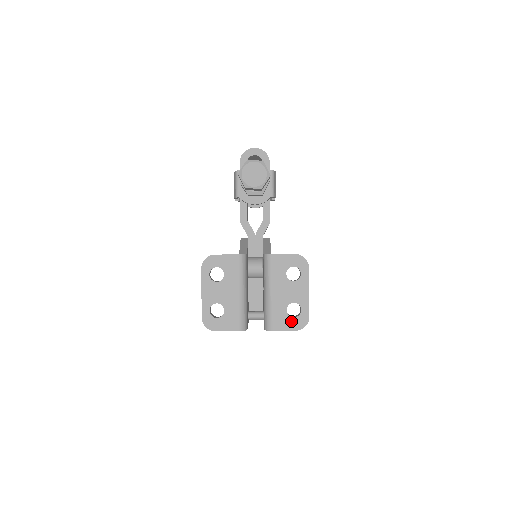
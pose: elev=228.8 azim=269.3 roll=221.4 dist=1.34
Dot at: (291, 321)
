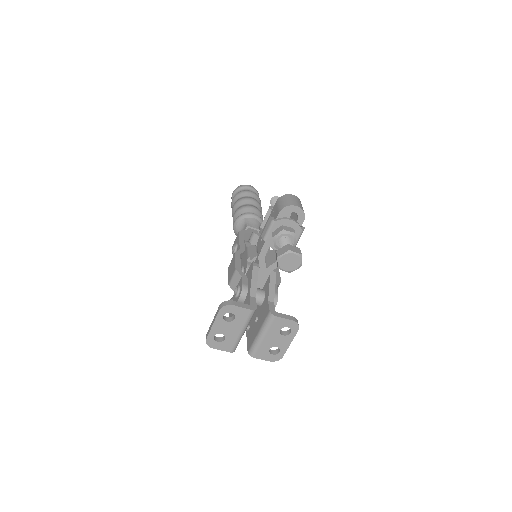
Dot at: (269, 356)
